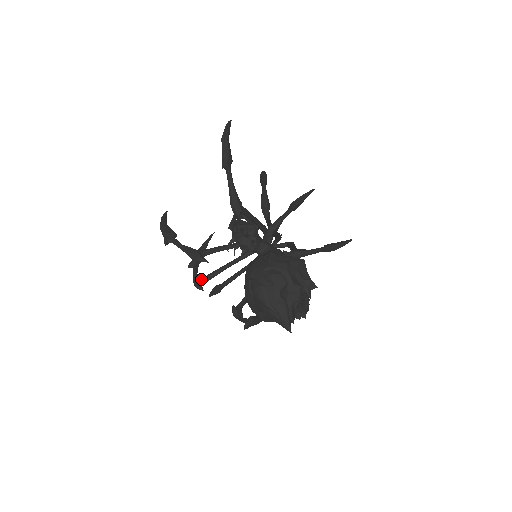
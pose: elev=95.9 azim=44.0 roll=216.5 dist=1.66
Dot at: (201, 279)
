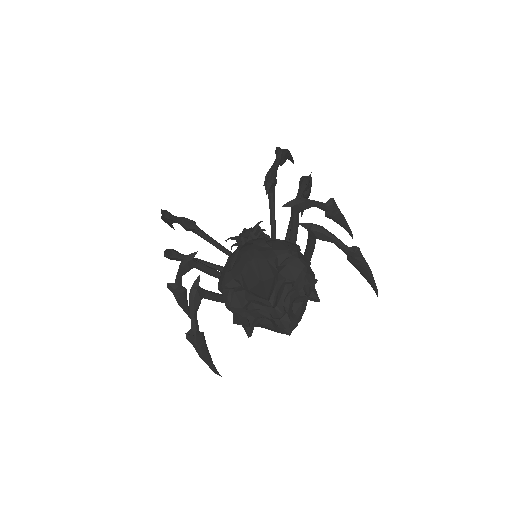
Dot at: (176, 251)
